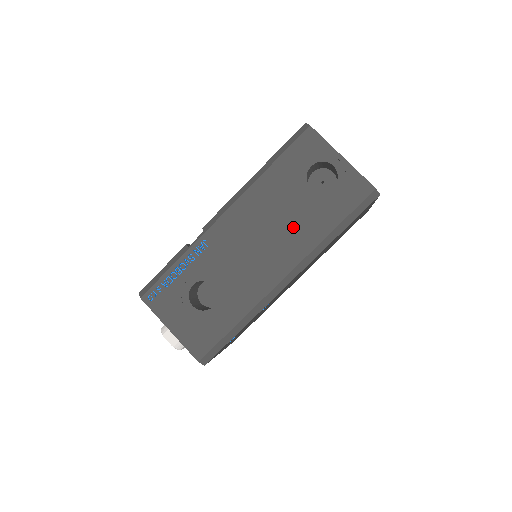
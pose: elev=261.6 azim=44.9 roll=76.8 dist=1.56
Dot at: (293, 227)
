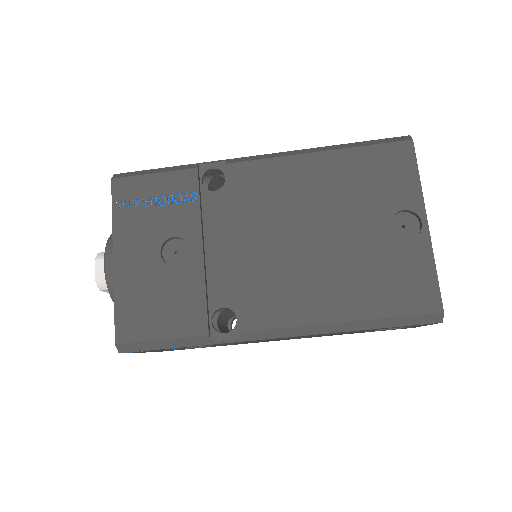
Dot at: occluded
